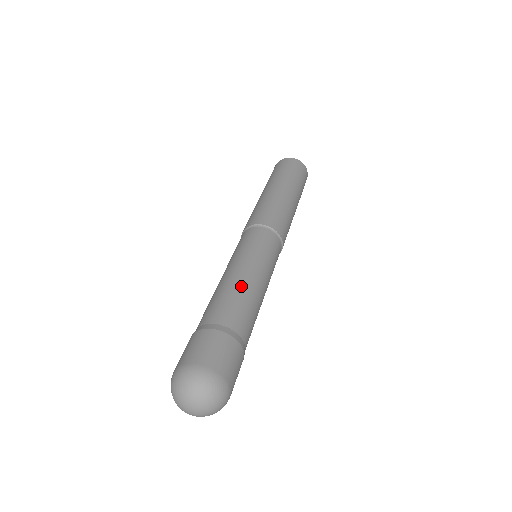
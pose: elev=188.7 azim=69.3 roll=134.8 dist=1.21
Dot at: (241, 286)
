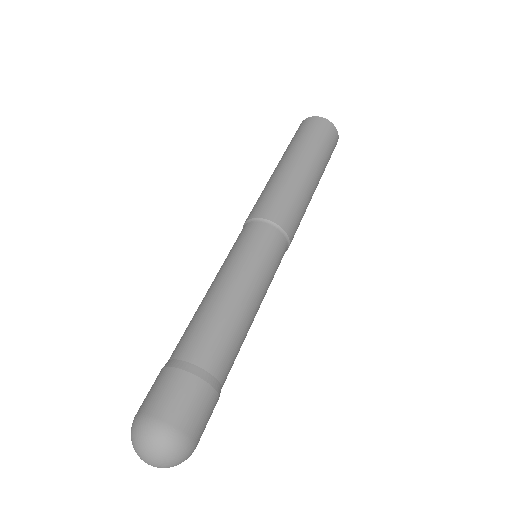
Dot at: (206, 304)
